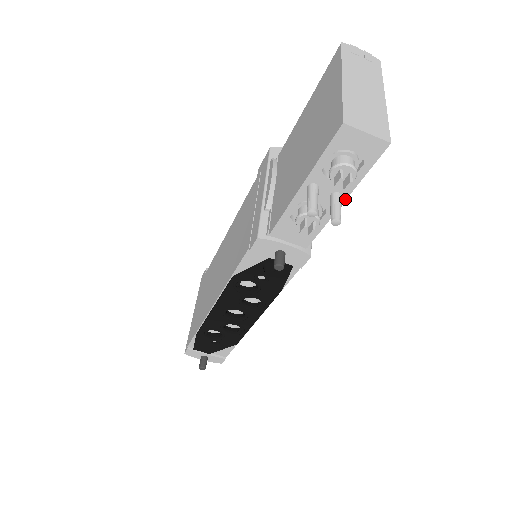
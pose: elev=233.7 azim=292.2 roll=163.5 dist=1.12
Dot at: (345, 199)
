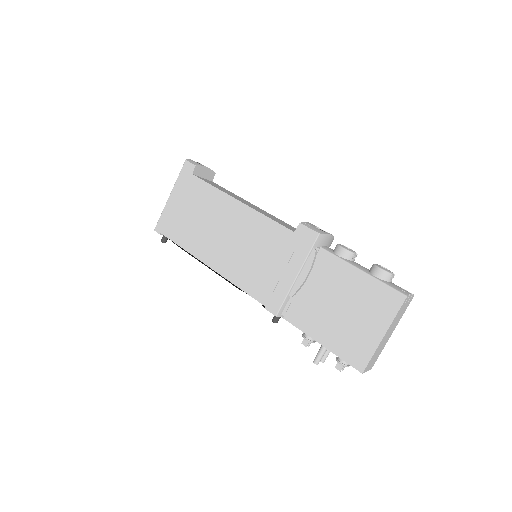
Dot at: occluded
